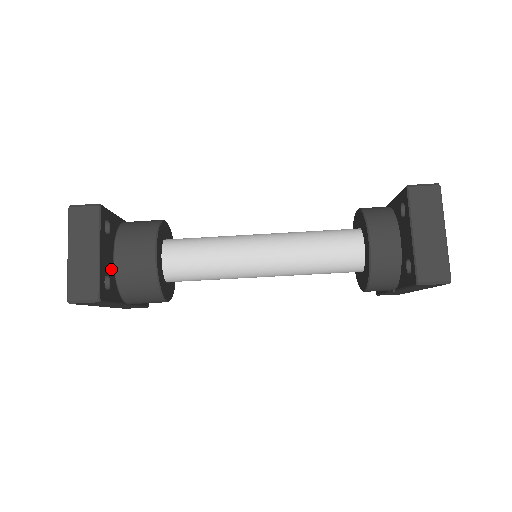
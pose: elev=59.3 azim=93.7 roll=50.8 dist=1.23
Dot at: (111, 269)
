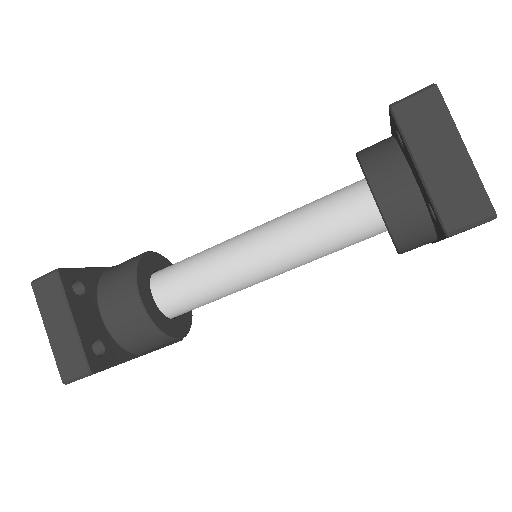
Dot at: (101, 330)
